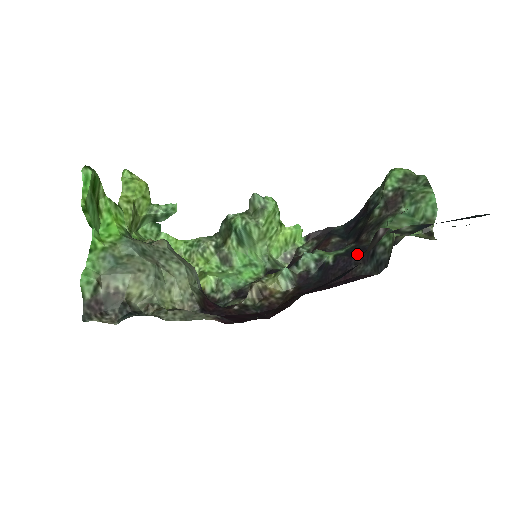
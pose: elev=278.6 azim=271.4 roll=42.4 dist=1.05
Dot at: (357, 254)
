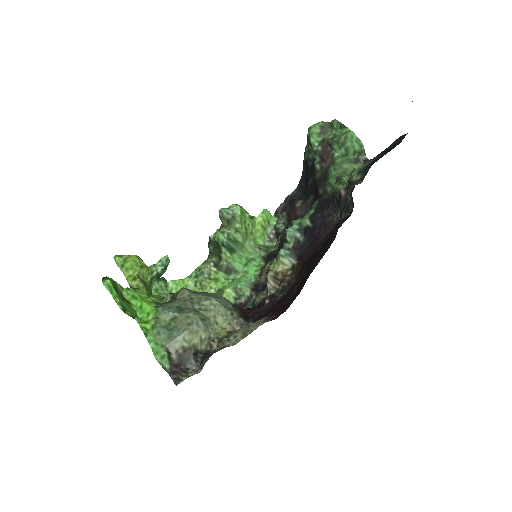
Dot at: (325, 208)
